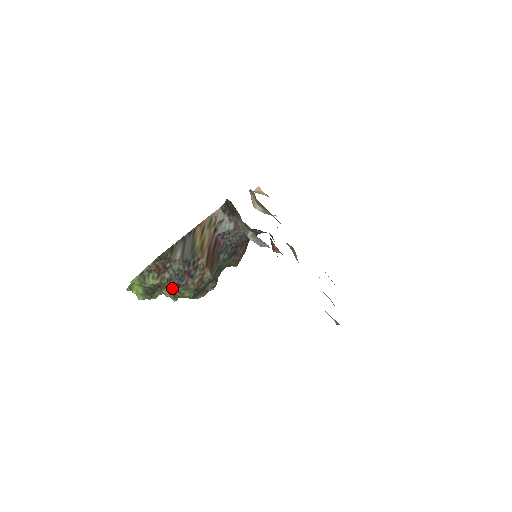
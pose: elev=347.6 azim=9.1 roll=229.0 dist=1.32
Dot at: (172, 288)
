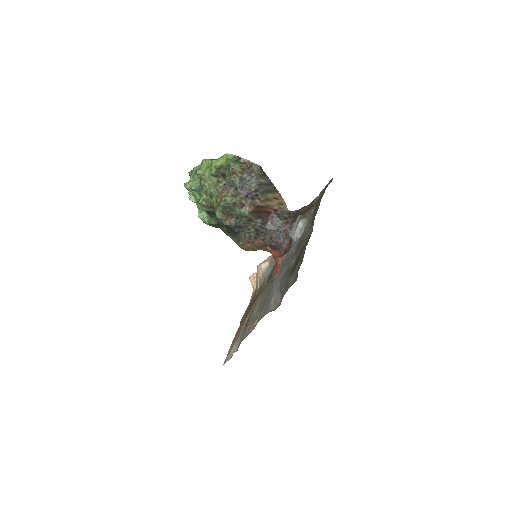
Dot at: (230, 186)
